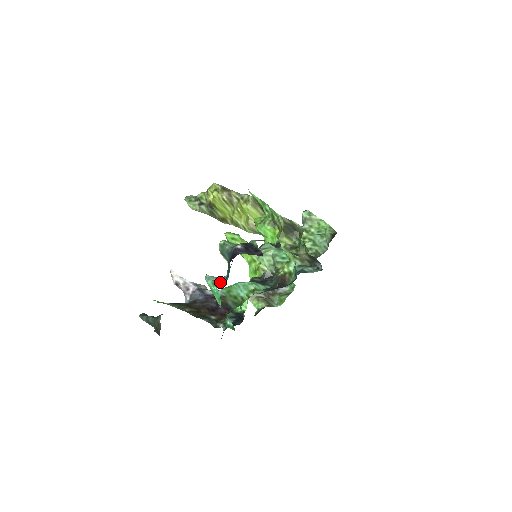
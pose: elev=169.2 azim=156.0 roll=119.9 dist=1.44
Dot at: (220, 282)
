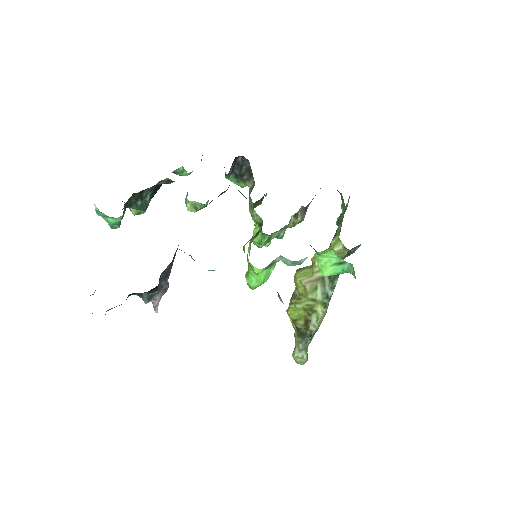
Dot at: occluded
